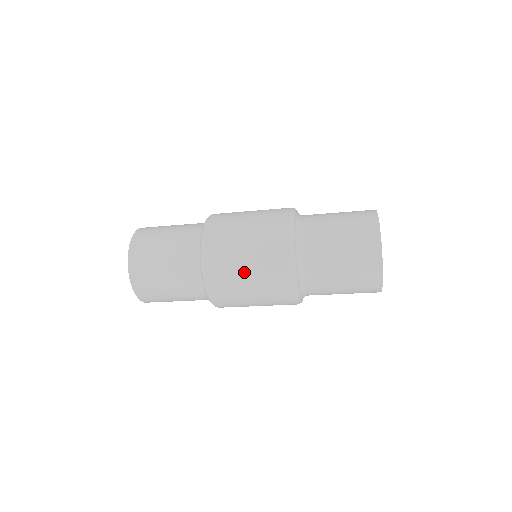
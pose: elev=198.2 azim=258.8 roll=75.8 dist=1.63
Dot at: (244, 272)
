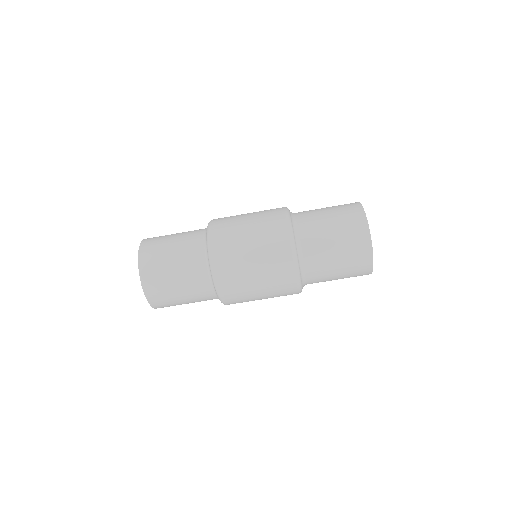
Dot at: (245, 217)
